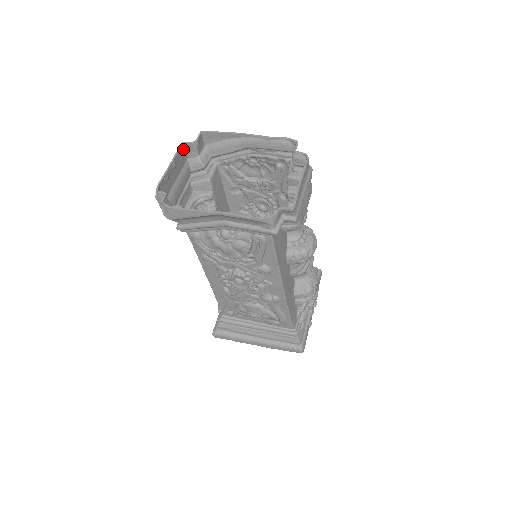
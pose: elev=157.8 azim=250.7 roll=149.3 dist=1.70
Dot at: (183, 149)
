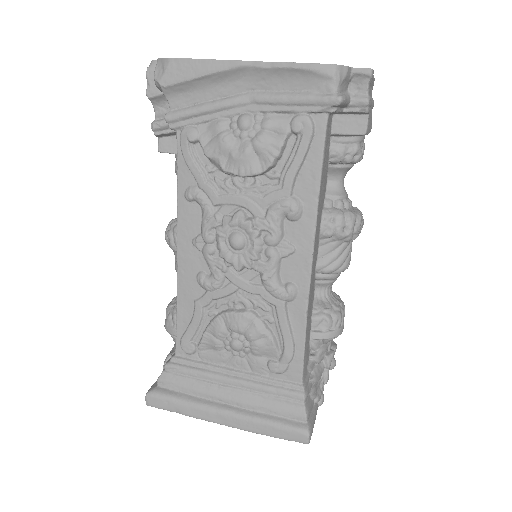
Dot at: occluded
